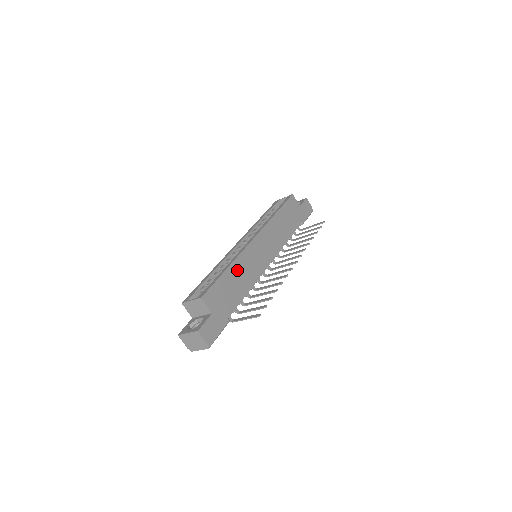
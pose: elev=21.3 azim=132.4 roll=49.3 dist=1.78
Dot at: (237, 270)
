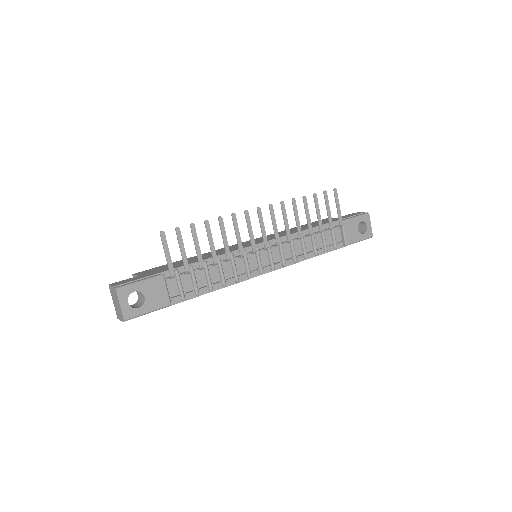
Dot at: occluded
